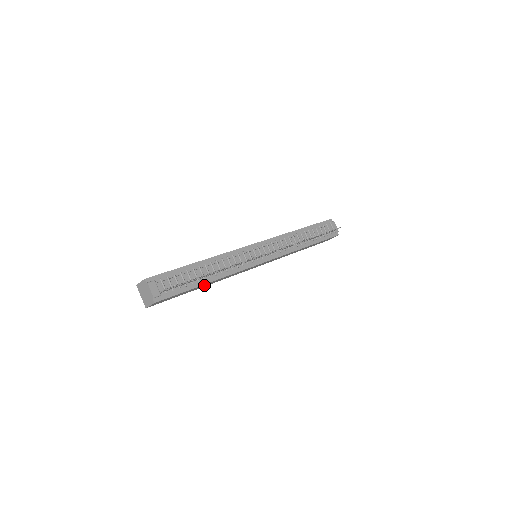
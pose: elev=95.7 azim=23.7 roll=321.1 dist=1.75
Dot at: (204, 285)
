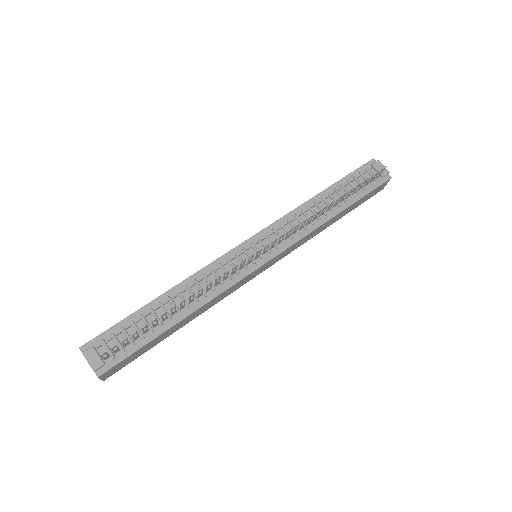
Dot at: (179, 325)
